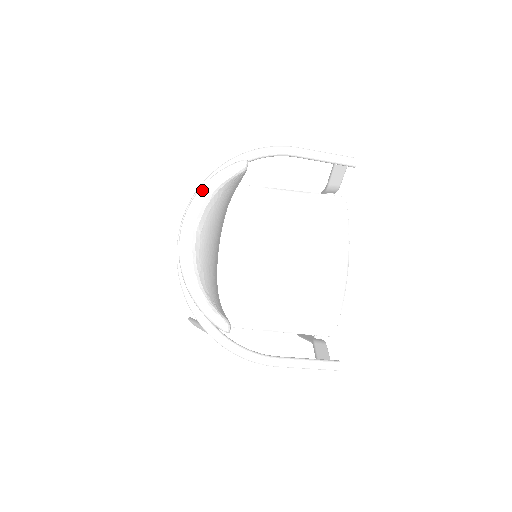
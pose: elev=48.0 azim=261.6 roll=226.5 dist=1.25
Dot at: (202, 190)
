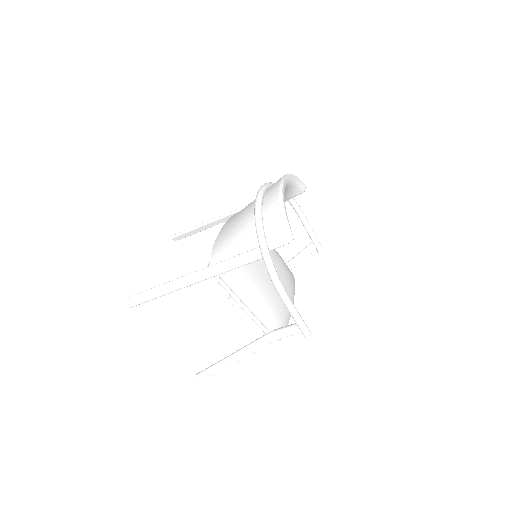
Dot at: (293, 176)
